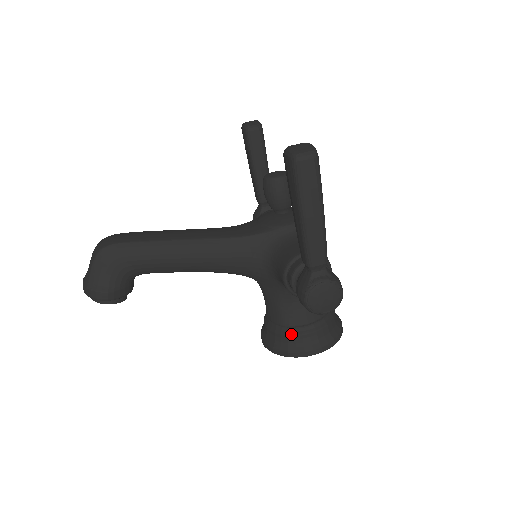
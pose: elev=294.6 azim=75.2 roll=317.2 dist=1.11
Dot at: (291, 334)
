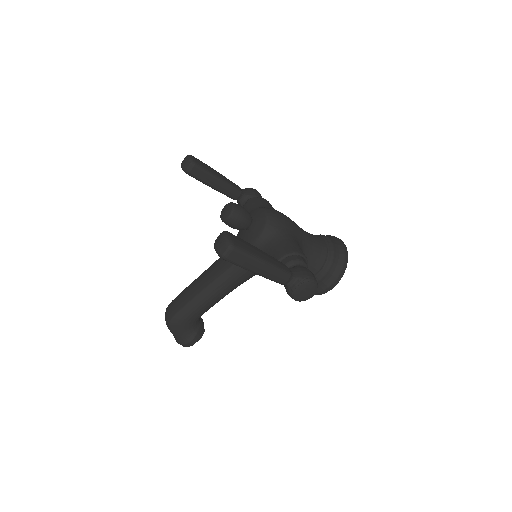
Dot at: occluded
